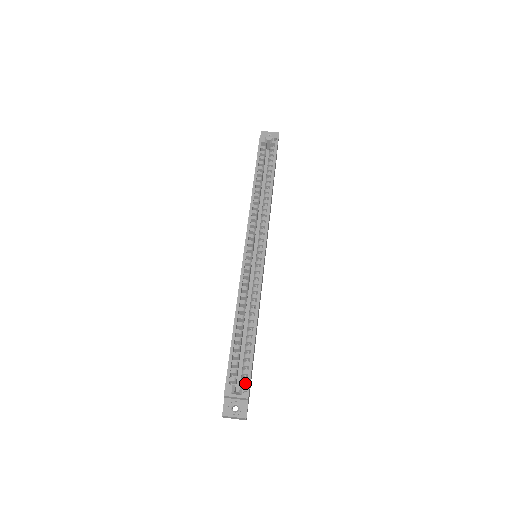
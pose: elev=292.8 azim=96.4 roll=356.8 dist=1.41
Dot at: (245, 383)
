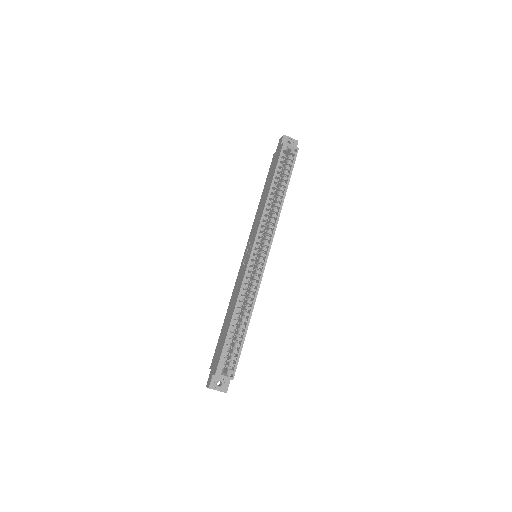
Dot at: (231, 366)
